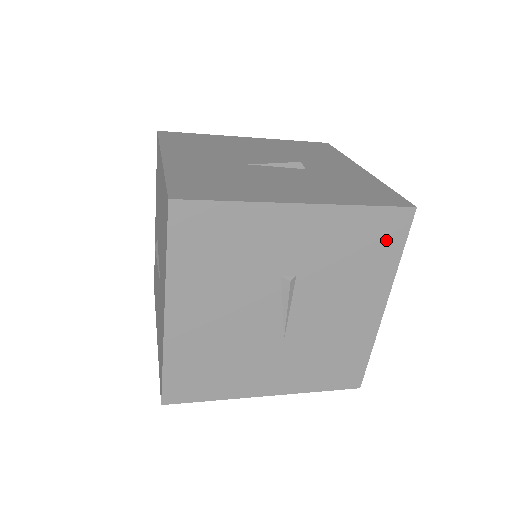
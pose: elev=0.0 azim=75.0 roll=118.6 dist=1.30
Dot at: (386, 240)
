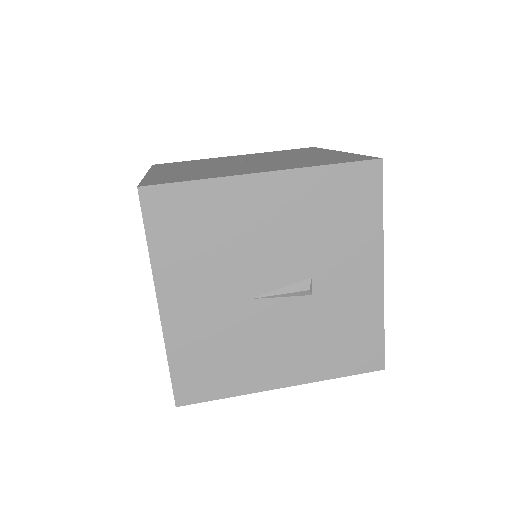
Dot at: occluded
